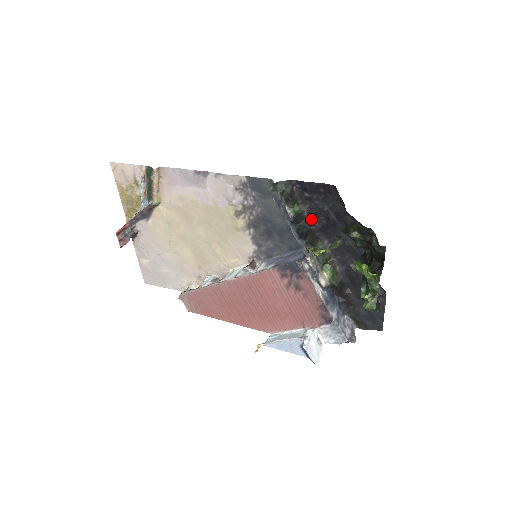
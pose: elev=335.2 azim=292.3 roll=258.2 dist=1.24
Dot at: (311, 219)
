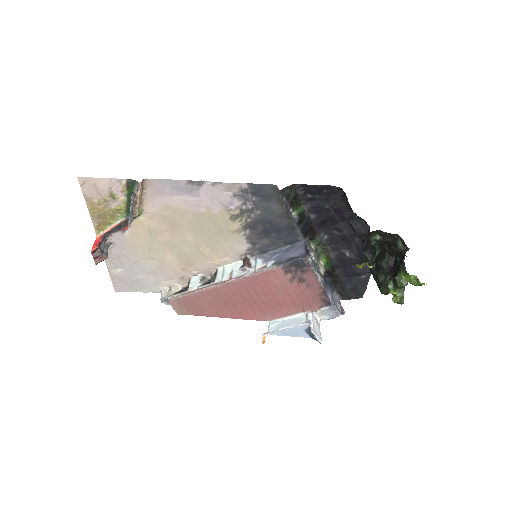
Dot at: (311, 216)
